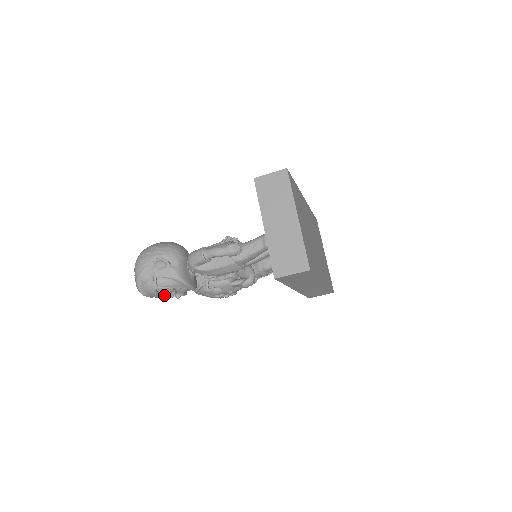
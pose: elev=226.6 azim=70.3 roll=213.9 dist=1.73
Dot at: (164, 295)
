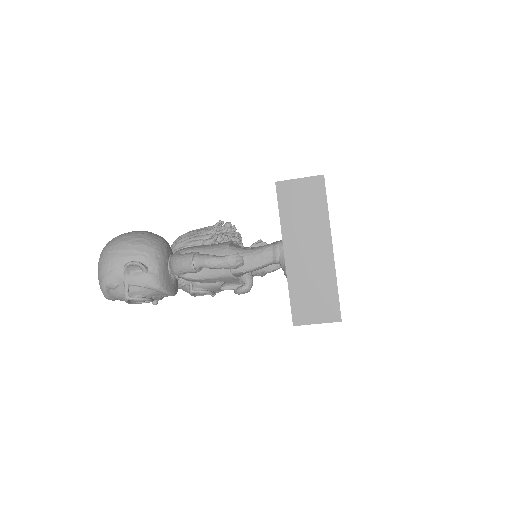
Dot at: (137, 302)
